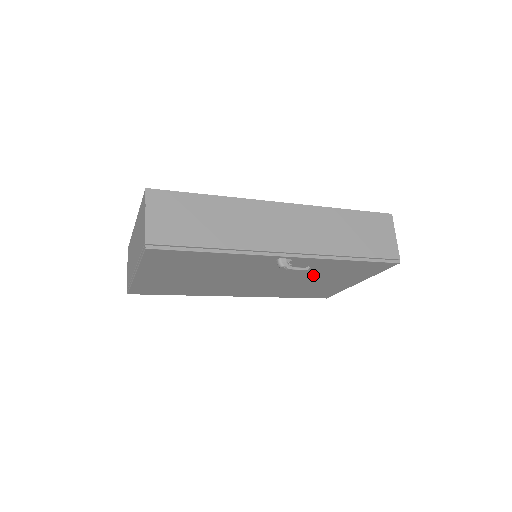
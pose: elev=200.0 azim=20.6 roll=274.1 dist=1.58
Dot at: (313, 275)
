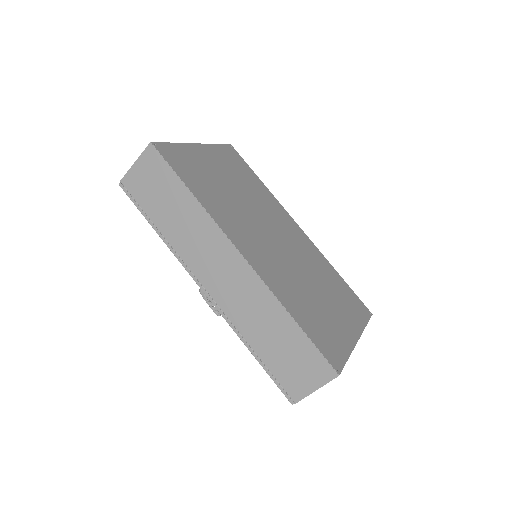
Dot at: occluded
